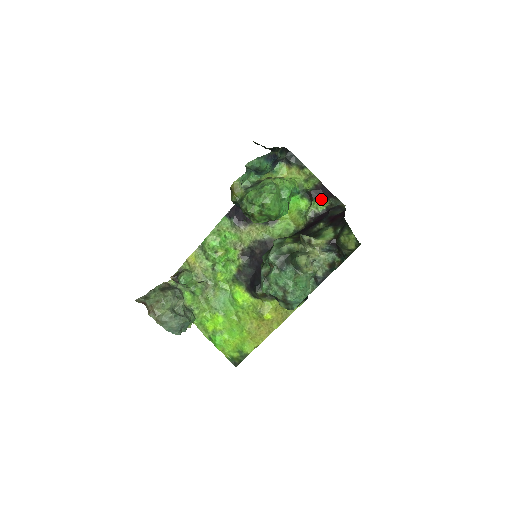
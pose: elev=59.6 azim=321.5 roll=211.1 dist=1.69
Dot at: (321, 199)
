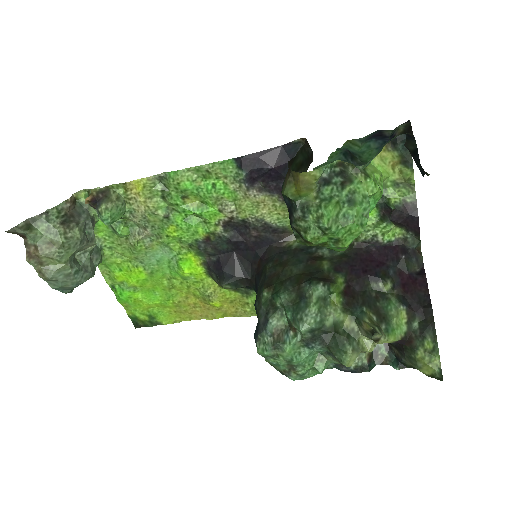
Dot at: (398, 224)
